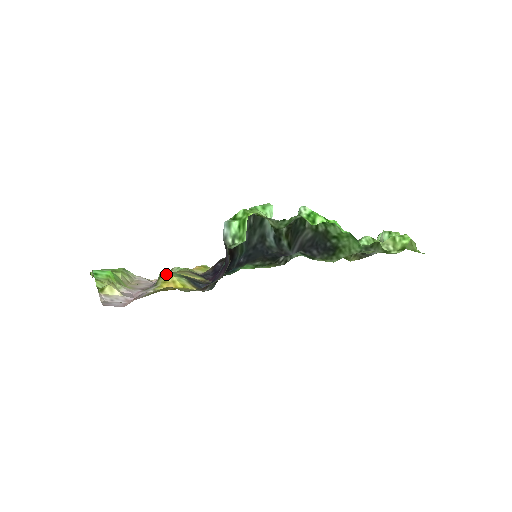
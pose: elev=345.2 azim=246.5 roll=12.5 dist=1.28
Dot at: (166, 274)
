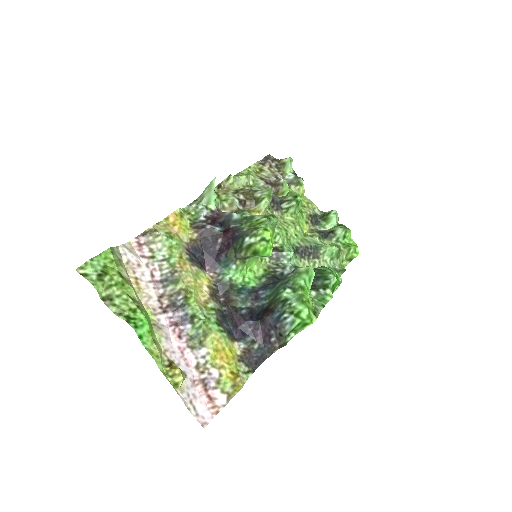
Dot at: (213, 335)
